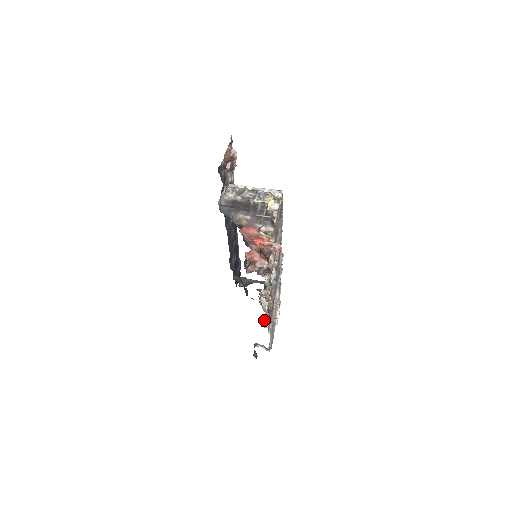
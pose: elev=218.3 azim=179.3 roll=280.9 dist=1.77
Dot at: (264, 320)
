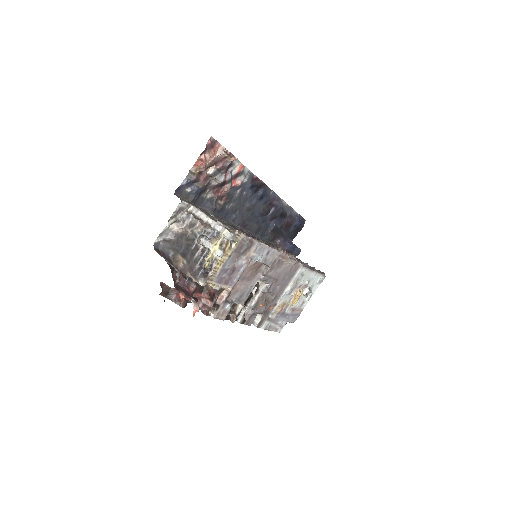
Dot at: occluded
